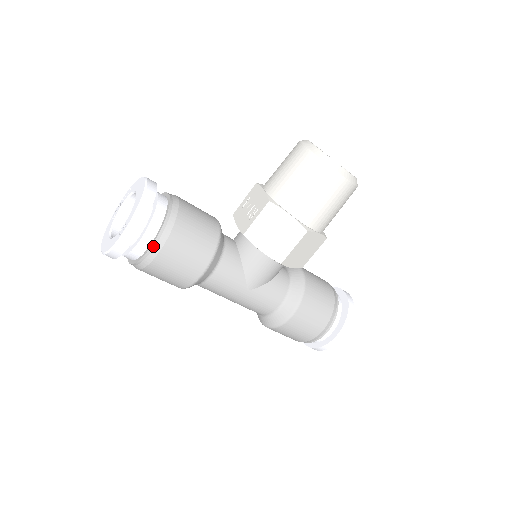
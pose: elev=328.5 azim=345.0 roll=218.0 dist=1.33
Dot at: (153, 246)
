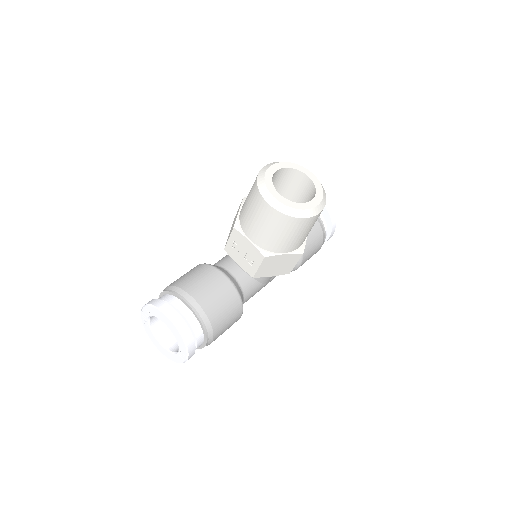
Dot at: (207, 344)
